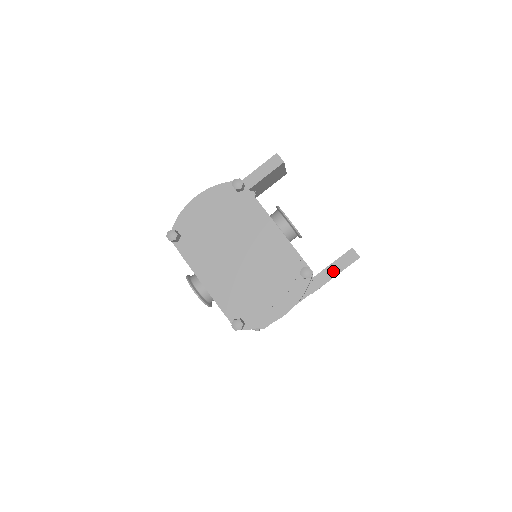
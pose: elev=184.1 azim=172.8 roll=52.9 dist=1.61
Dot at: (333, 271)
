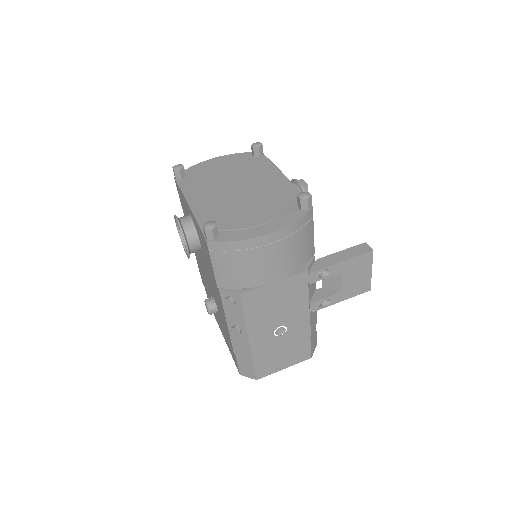
Dot at: (339, 257)
